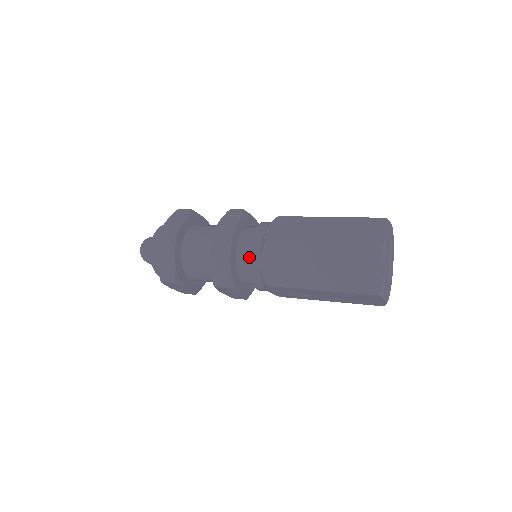
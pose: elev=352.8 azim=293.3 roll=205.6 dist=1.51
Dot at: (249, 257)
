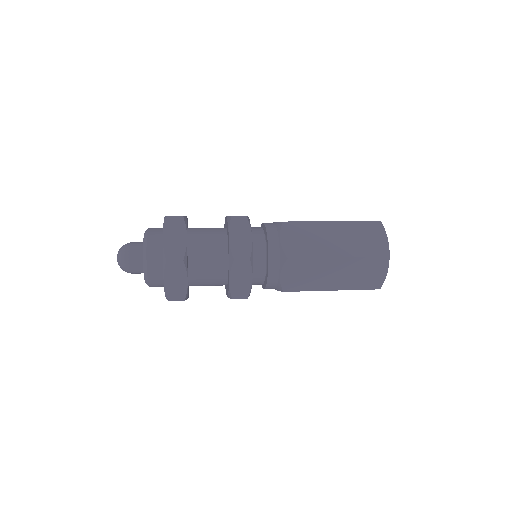
Dot at: (269, 270)
